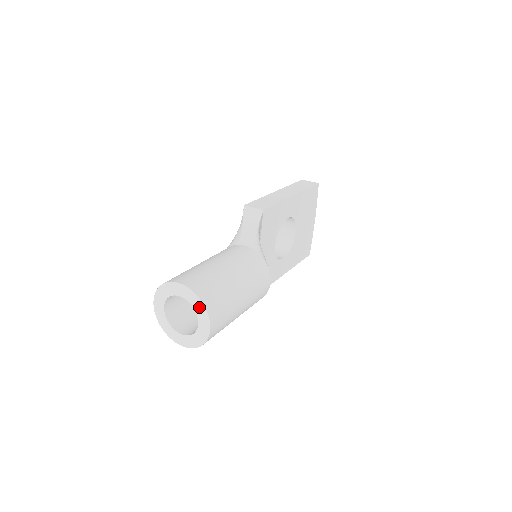
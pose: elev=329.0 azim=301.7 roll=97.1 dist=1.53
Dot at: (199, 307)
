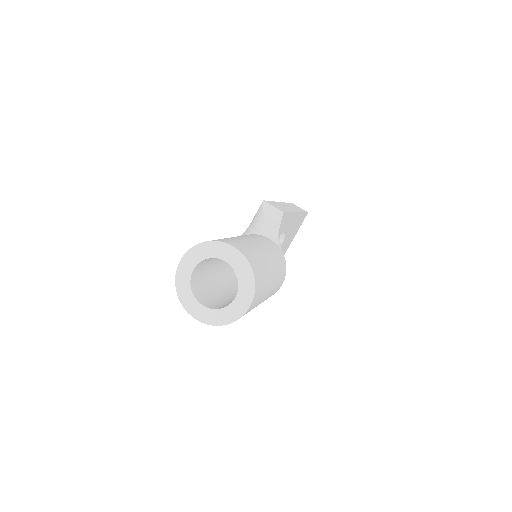
Dot at: (247, 279)
